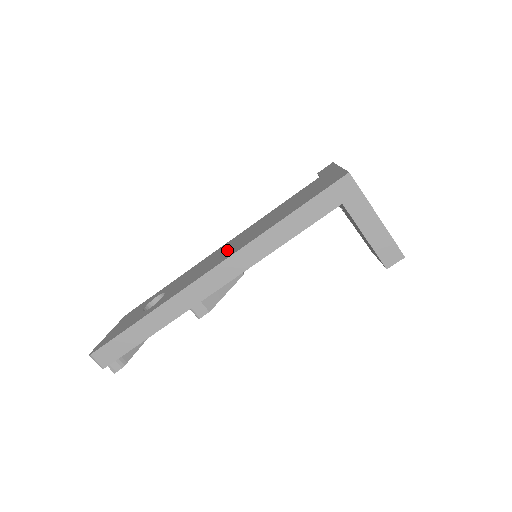
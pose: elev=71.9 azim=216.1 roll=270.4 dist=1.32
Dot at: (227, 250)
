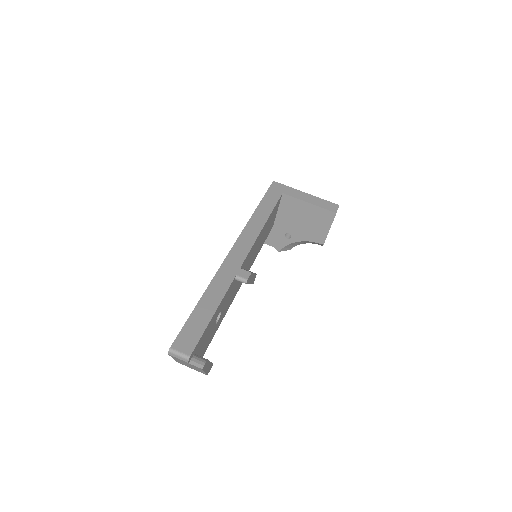
Dot at: occluded
